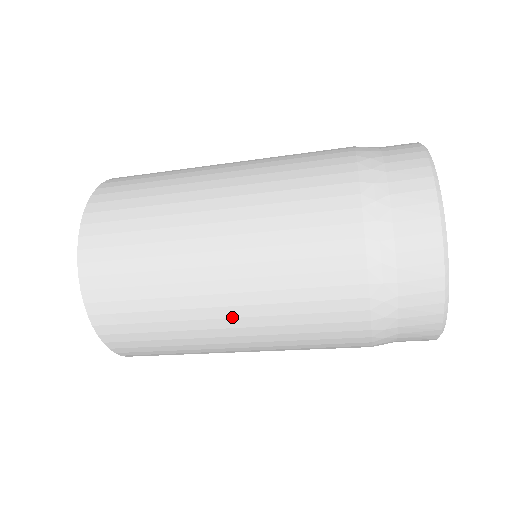
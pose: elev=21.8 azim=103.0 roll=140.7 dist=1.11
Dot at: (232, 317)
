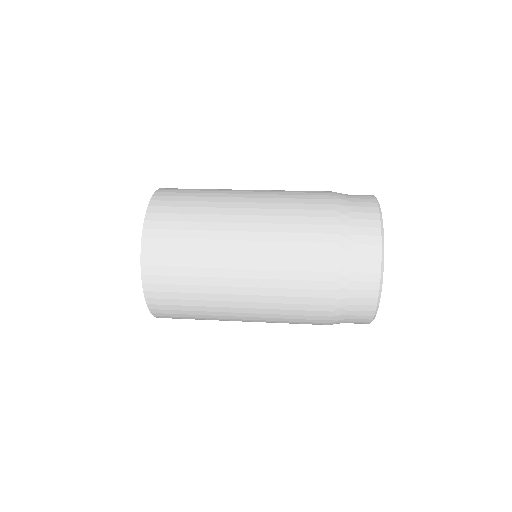
Dot at: occluded
